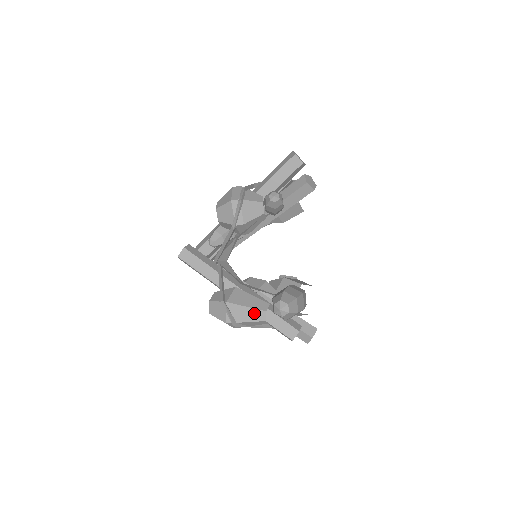
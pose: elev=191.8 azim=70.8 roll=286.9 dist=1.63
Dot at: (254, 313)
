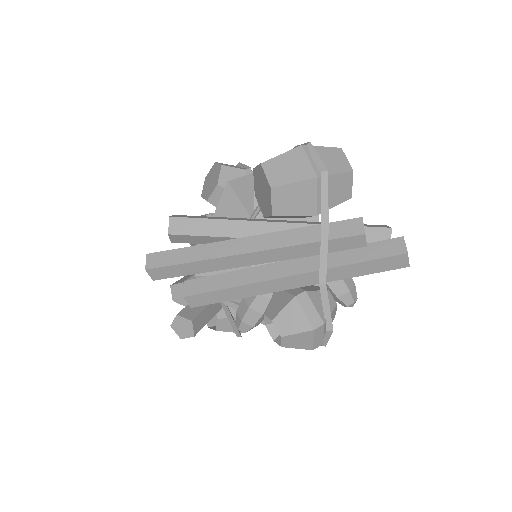
Dot at: occluded
